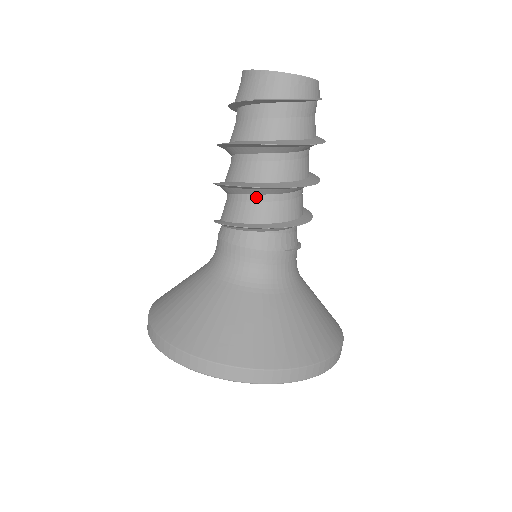
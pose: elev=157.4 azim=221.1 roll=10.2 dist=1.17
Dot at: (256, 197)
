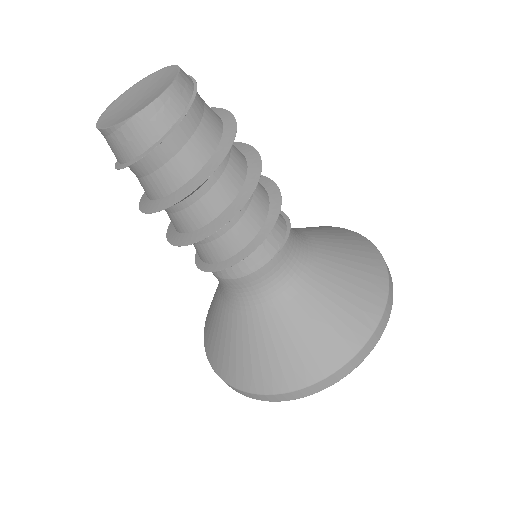
Dot at: (211, 236)
